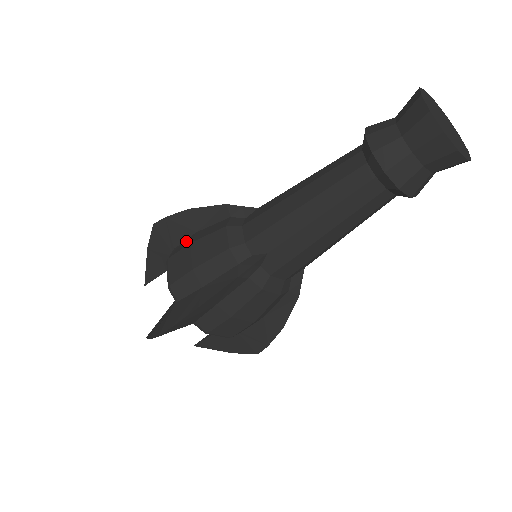
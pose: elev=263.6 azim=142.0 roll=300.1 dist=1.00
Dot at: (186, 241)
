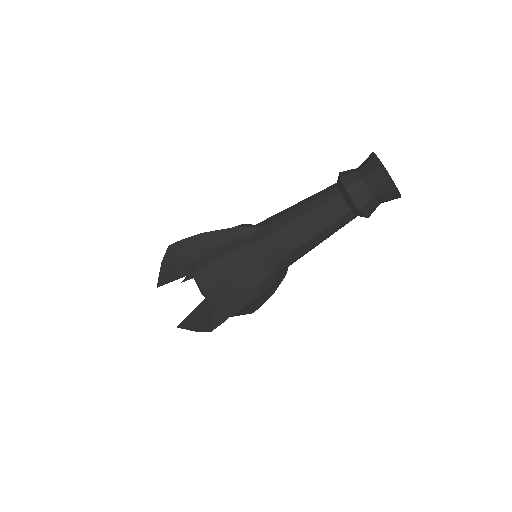
Dot at: (206, 257)
